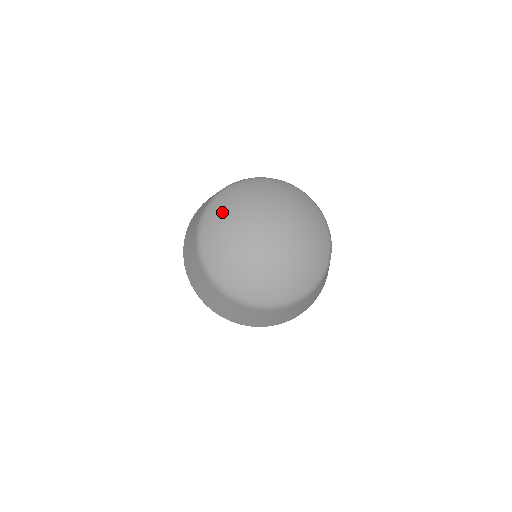
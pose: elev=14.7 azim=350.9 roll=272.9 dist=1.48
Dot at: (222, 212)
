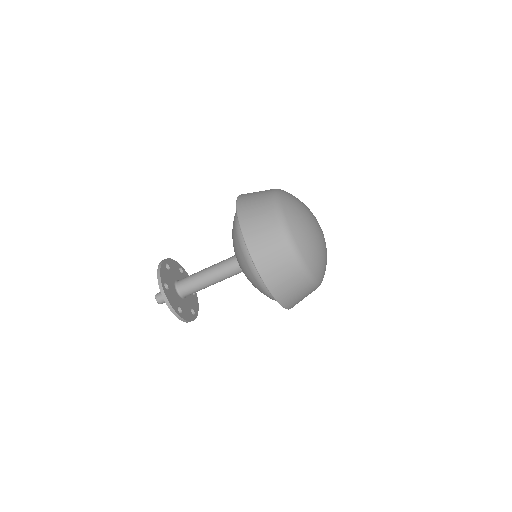
Dot at: occluded
